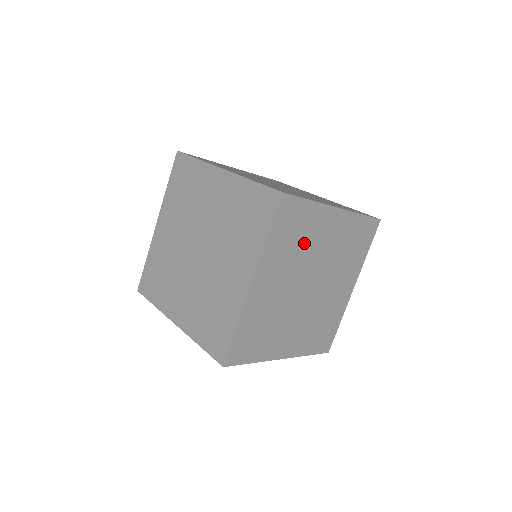
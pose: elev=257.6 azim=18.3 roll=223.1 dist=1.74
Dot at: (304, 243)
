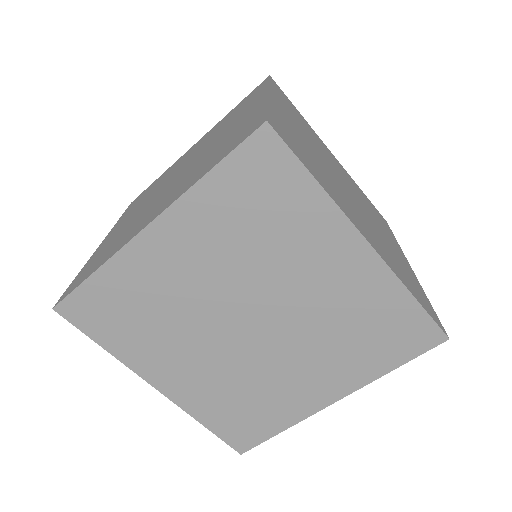
Dot at: (272, 245)
